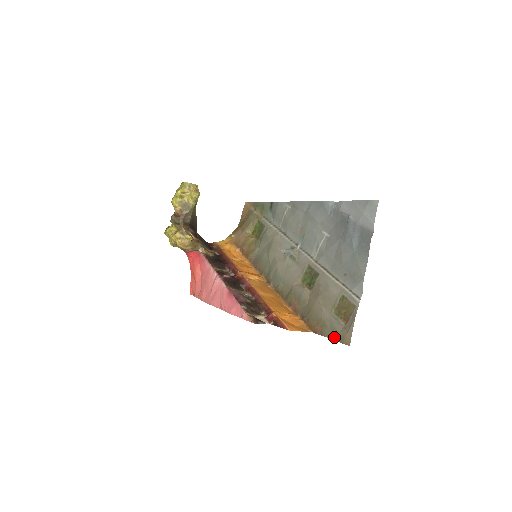
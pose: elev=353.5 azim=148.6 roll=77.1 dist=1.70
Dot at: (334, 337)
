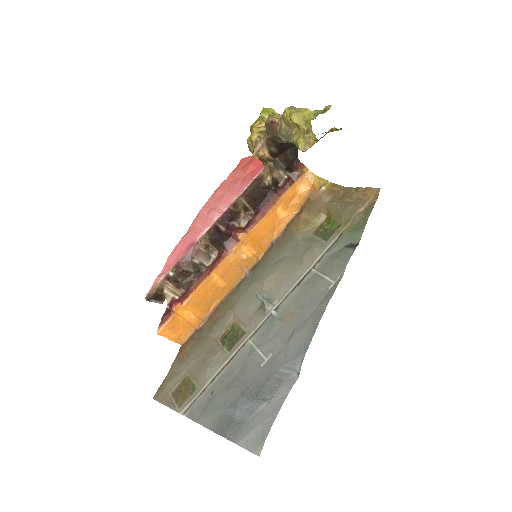
Dot at: (167, 377)
